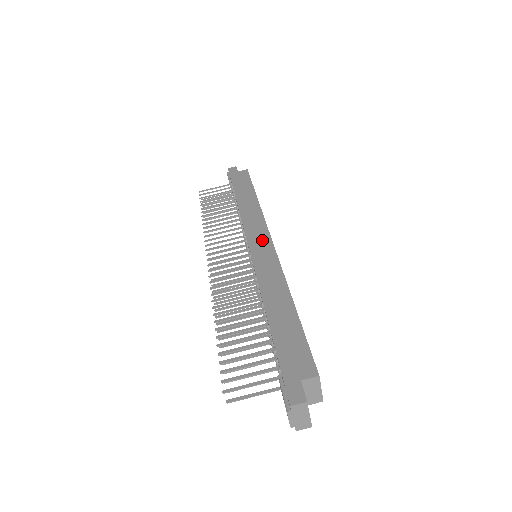
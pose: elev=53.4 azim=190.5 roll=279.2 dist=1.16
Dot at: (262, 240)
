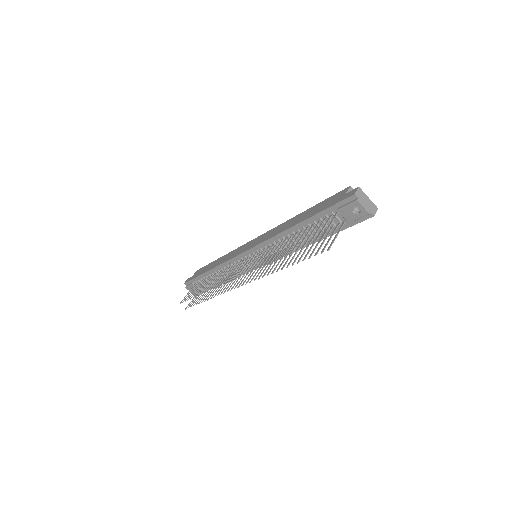
Dot at: (250, 244)
